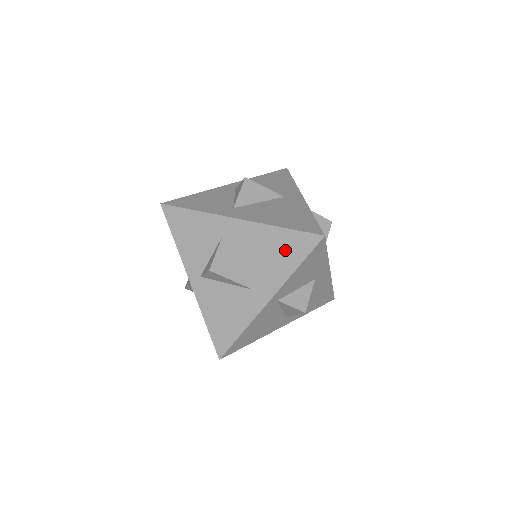
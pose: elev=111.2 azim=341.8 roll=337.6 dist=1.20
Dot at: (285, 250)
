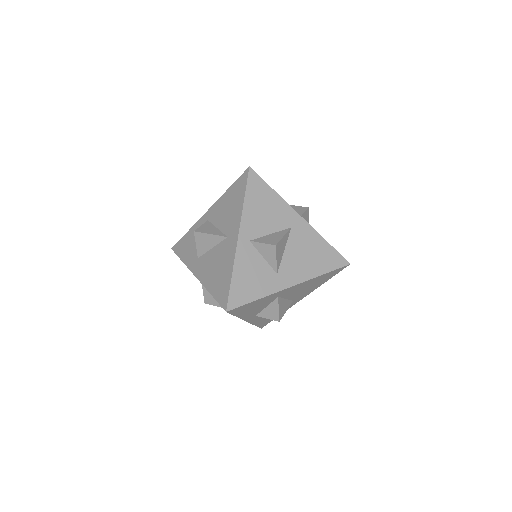
Dot at: occluded
